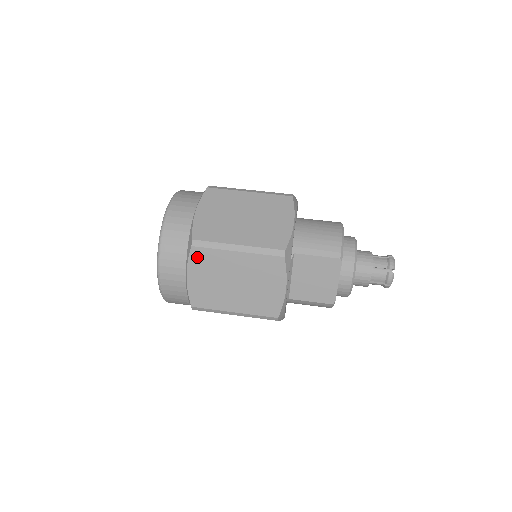
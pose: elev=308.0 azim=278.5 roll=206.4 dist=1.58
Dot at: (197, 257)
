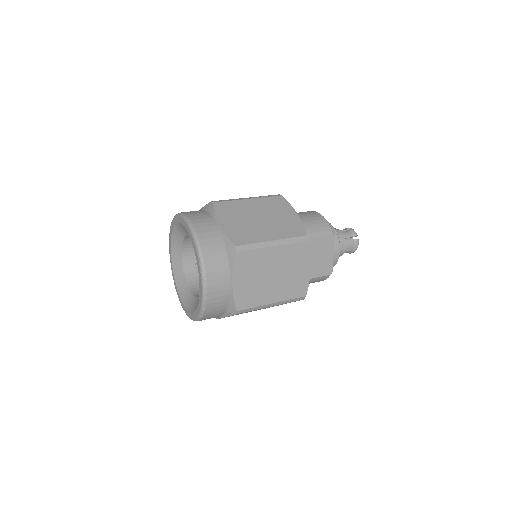
Dot at: (241, 261)
